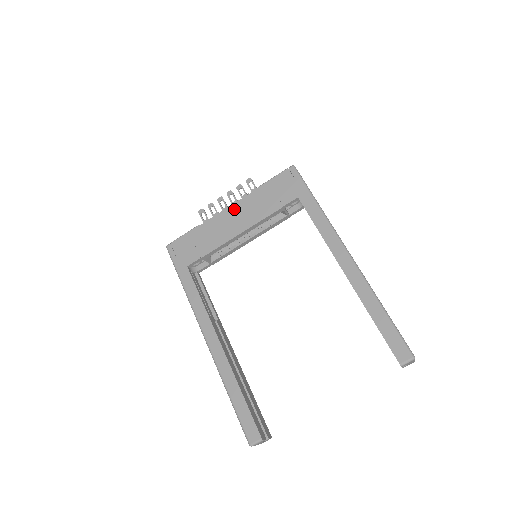
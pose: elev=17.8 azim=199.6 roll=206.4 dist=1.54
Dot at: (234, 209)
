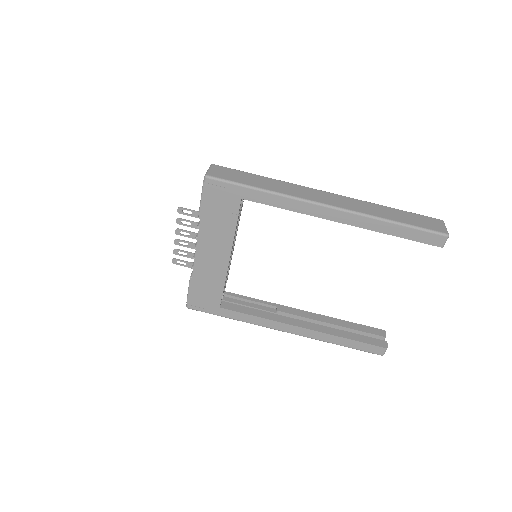
Dot at: (202, 248)
